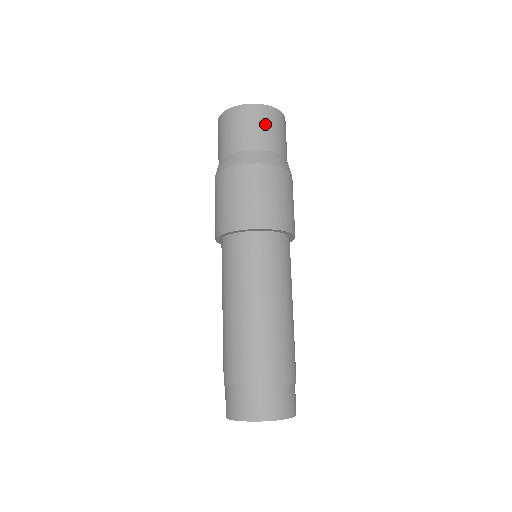
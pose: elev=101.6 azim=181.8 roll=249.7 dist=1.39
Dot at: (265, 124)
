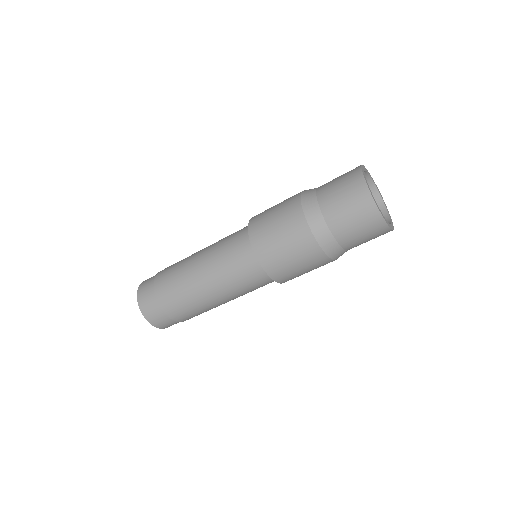
Dot at: occluded
